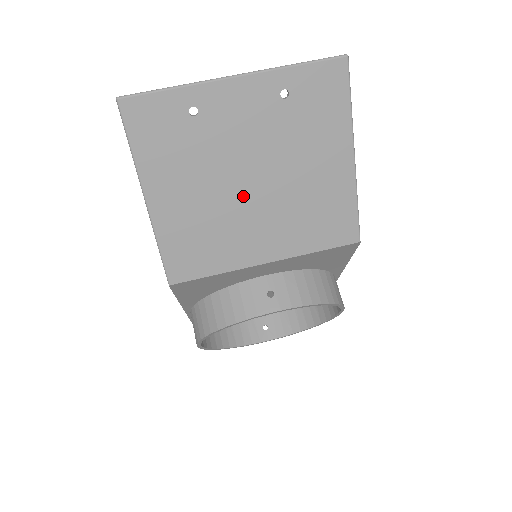
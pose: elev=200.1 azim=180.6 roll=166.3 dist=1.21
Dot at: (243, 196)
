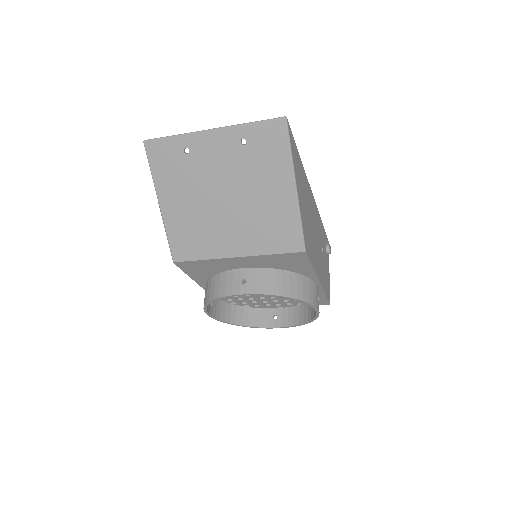
Dot at: (219, 208)
